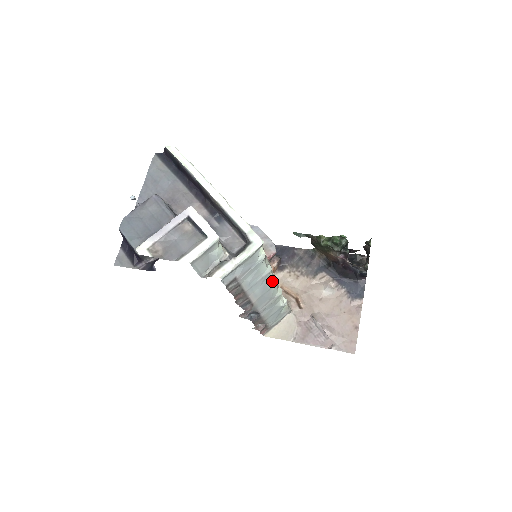
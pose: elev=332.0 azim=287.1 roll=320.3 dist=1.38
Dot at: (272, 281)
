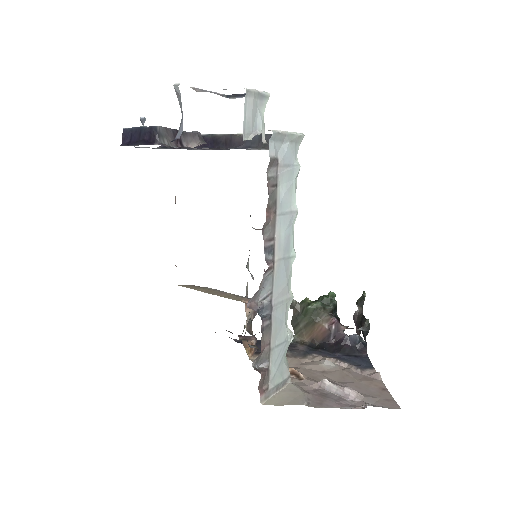
Dot at: (293, 244)
